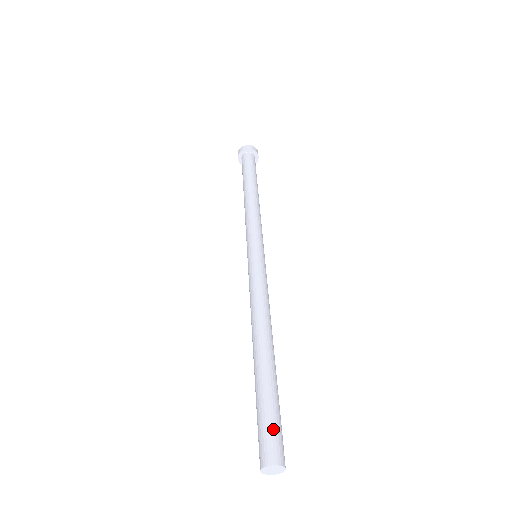
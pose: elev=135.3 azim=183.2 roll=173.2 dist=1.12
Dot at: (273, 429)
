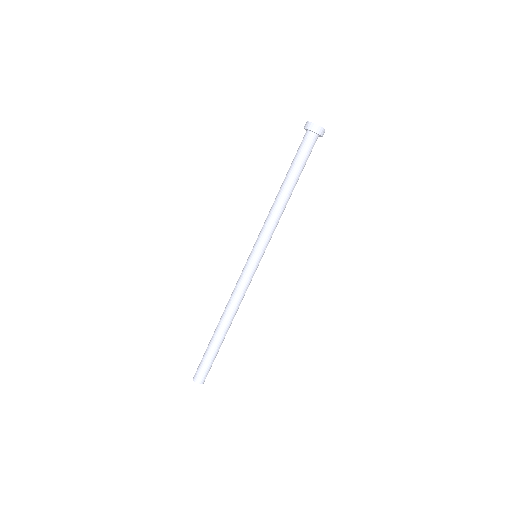
Dot at: (203, 369)
